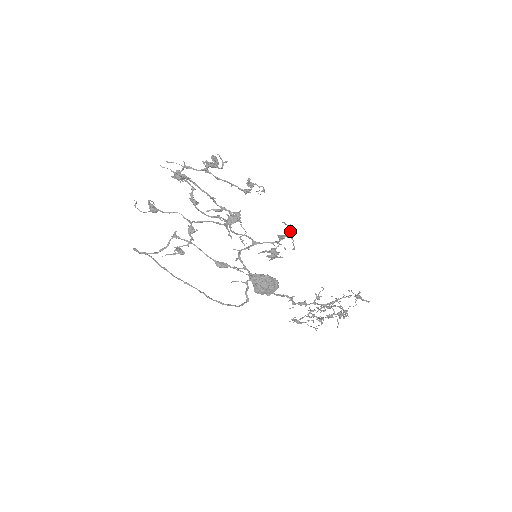
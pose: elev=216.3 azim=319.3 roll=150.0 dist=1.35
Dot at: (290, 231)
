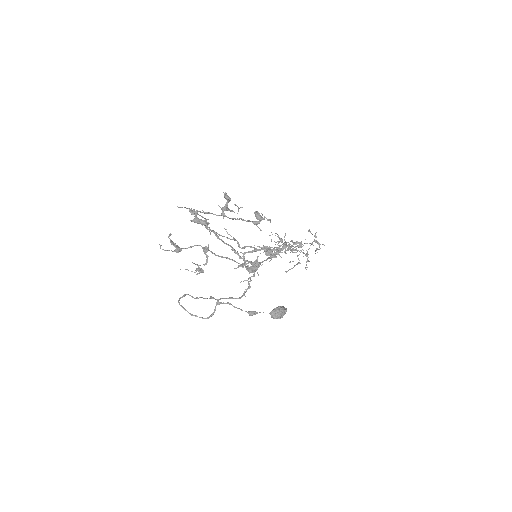
Dot at: occluded
